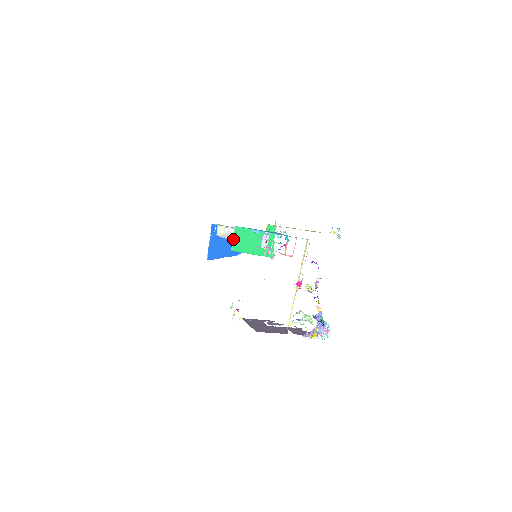
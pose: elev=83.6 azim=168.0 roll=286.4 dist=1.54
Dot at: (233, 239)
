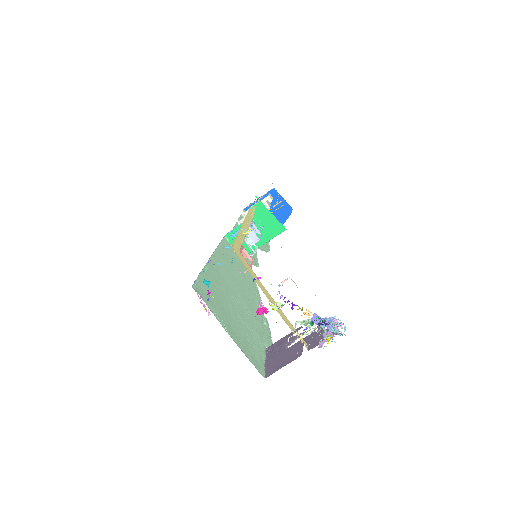
Dot at: occluded
